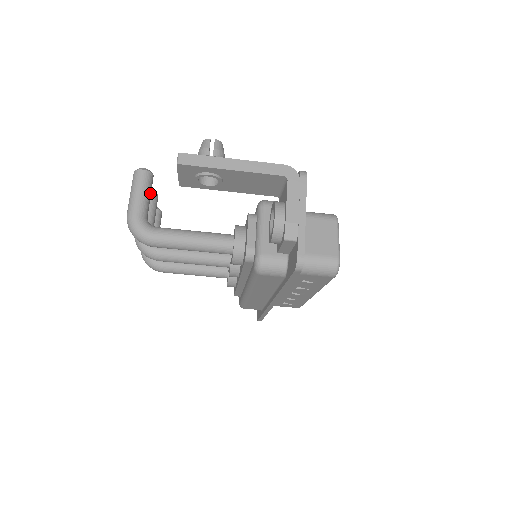
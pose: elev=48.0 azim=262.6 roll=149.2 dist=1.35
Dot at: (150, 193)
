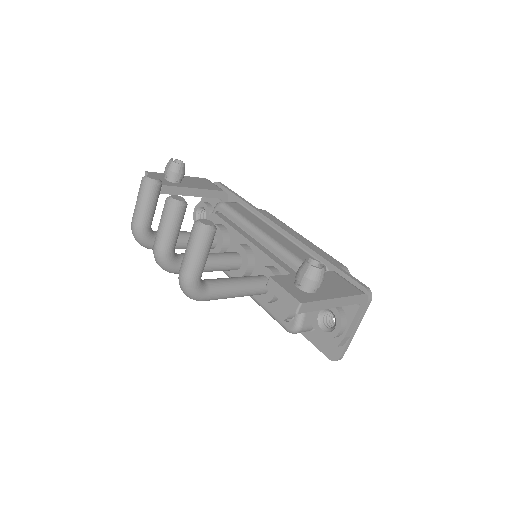
Dot at: occluded
